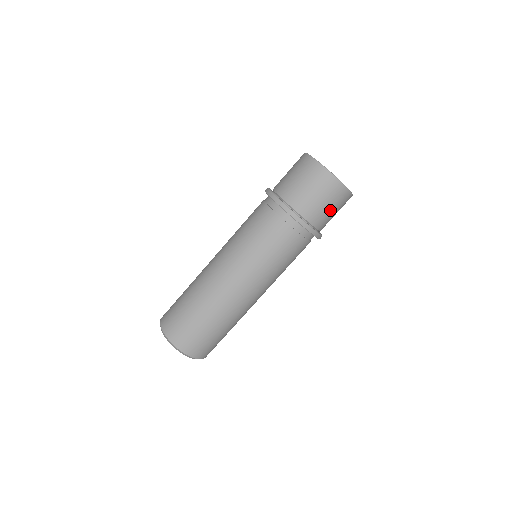
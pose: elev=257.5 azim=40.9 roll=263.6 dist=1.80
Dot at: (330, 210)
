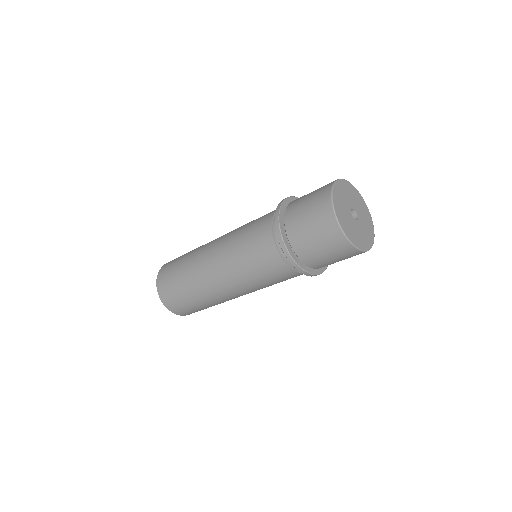
Dot at: (334, 260)
